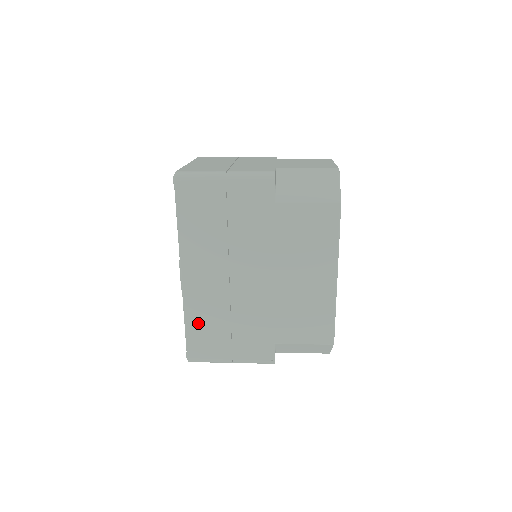
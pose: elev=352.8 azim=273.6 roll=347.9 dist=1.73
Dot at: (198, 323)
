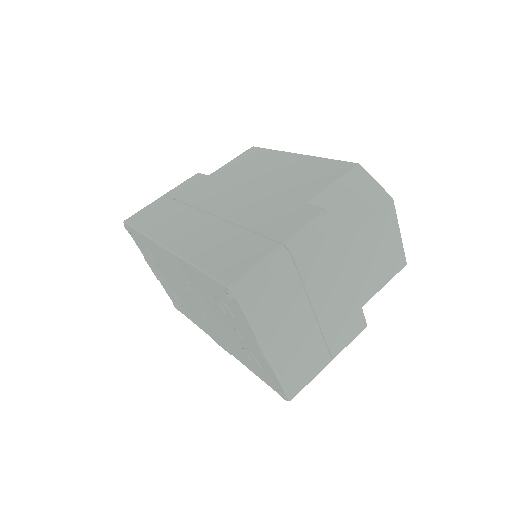
Dot at: occluded
